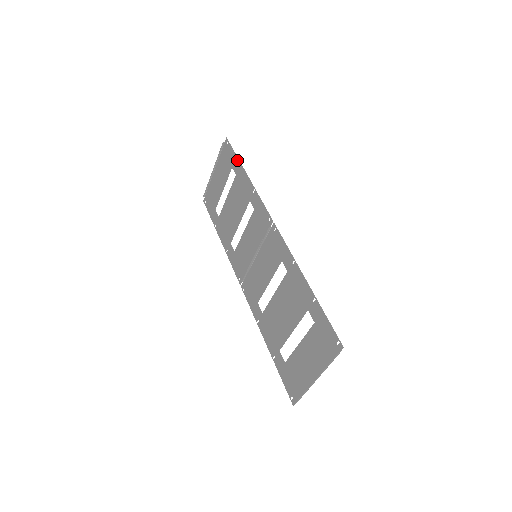
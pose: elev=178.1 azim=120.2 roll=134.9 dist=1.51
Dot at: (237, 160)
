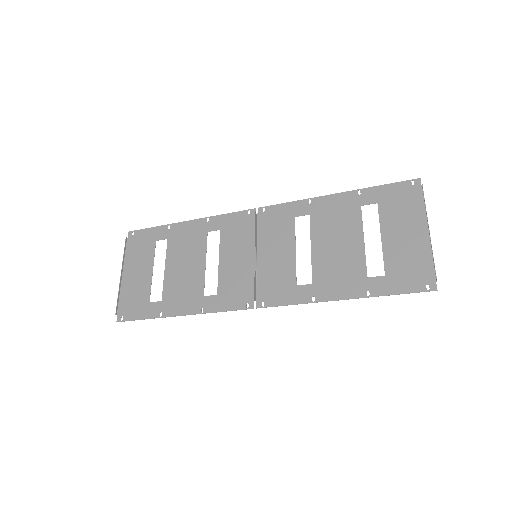
Dot at: (161, 227)
